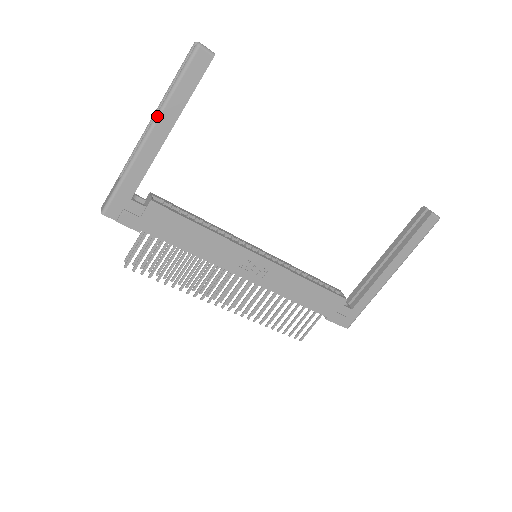
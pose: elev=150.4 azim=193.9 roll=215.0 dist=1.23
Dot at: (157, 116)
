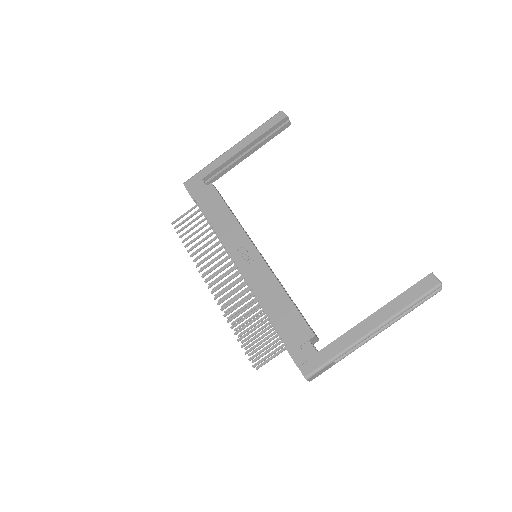
Dot at: (242, 139)
